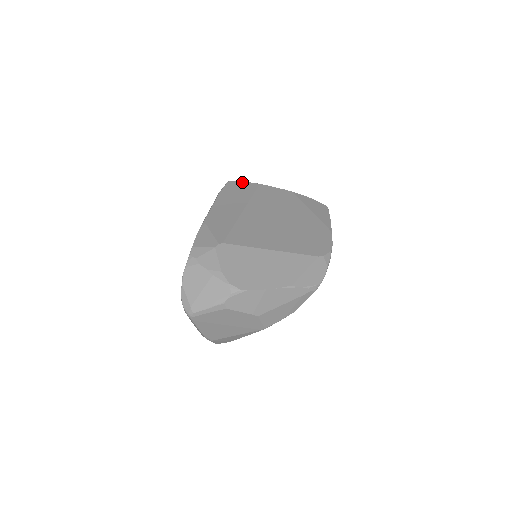
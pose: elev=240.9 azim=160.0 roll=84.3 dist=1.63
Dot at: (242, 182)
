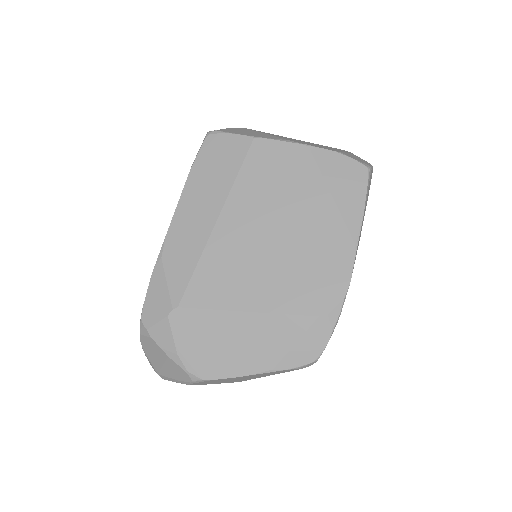
Dot at: (227, 136)
